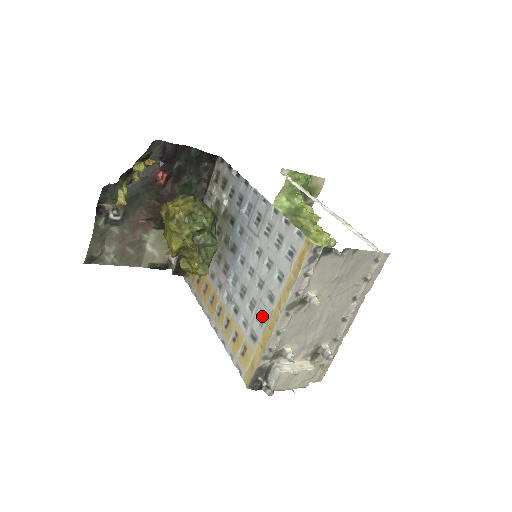
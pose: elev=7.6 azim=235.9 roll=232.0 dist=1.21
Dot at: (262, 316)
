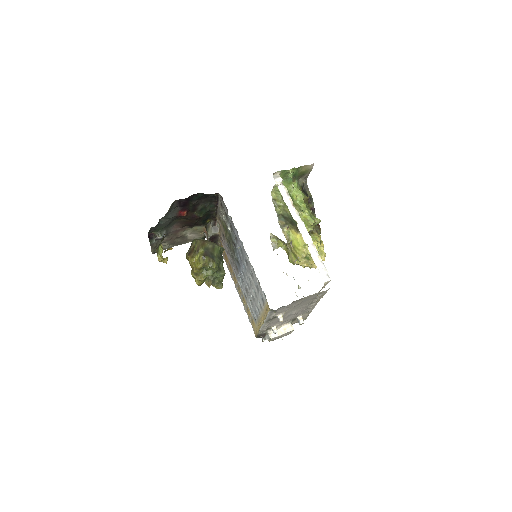
Dot at: (256, 313)
